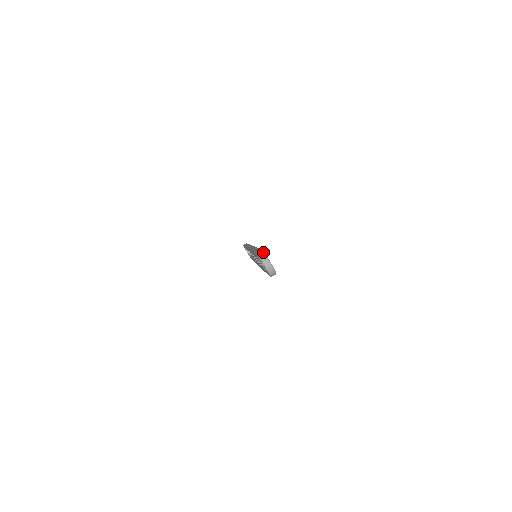
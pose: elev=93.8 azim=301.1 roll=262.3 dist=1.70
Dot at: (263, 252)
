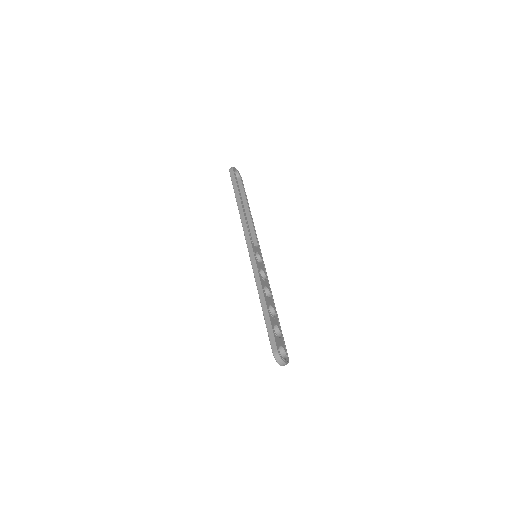
Dot at: (279, 357)
